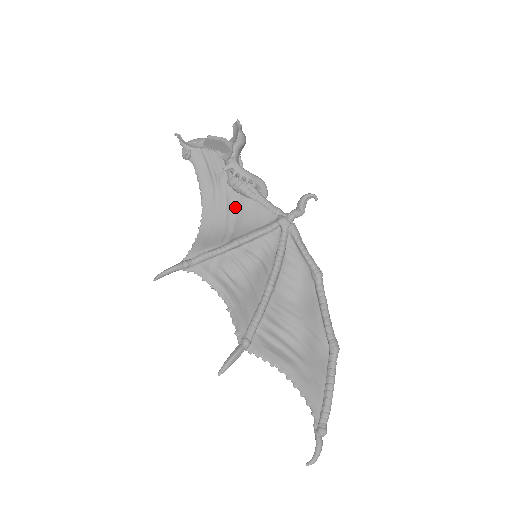
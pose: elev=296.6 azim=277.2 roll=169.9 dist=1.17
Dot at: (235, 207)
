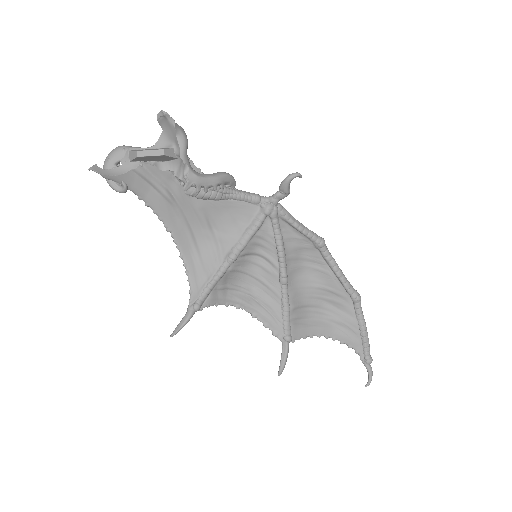
Dot at: (207, 215)
